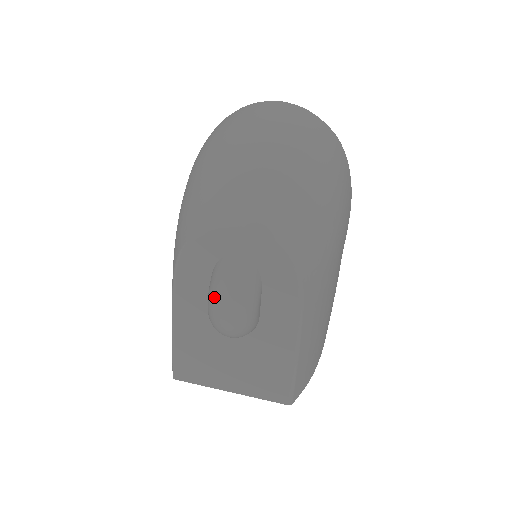
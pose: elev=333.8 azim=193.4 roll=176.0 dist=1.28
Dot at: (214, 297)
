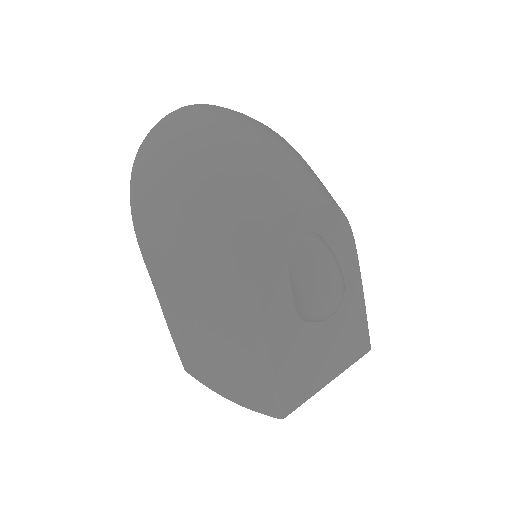
Dot at: (317, 282)
